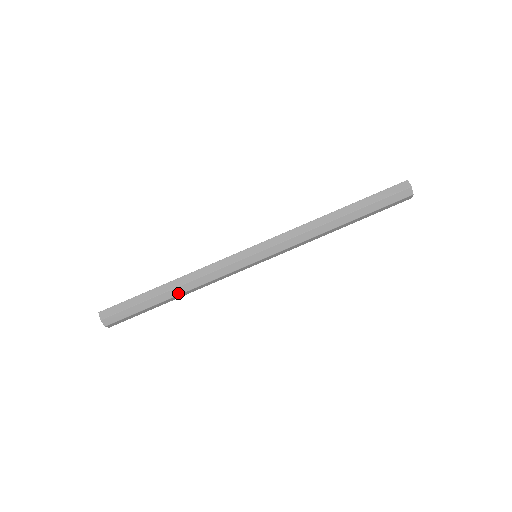
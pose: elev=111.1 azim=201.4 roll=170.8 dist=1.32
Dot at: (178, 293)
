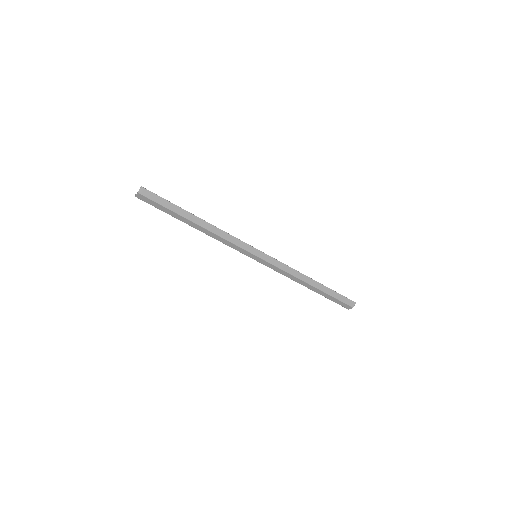
Dot at: (197, 228)
